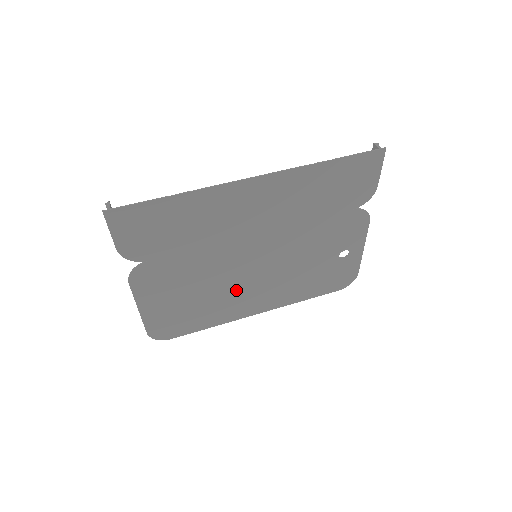
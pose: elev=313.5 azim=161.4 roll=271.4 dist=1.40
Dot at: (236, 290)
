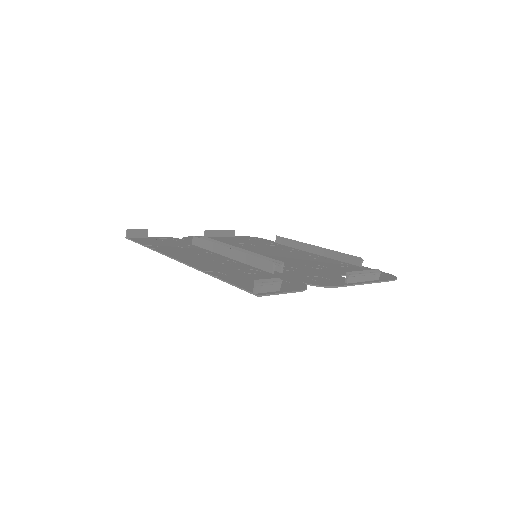
Dot at: (272, 251)
